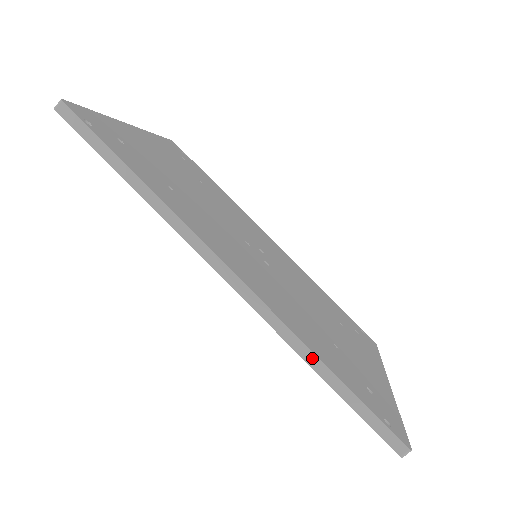
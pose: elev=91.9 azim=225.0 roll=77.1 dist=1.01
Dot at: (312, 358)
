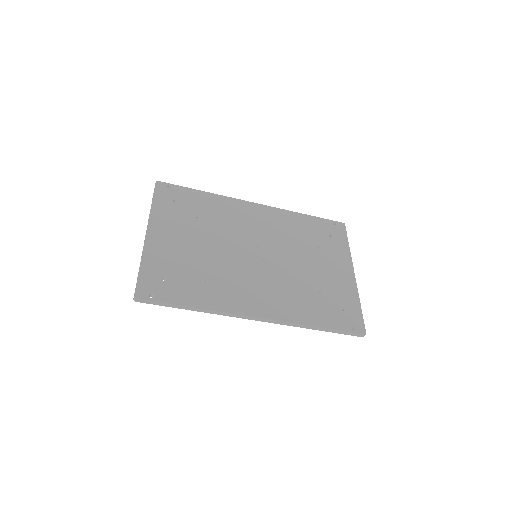
Dot at: (309, 327)
